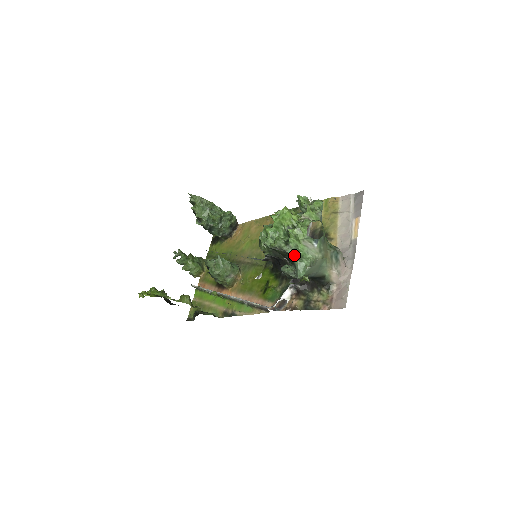
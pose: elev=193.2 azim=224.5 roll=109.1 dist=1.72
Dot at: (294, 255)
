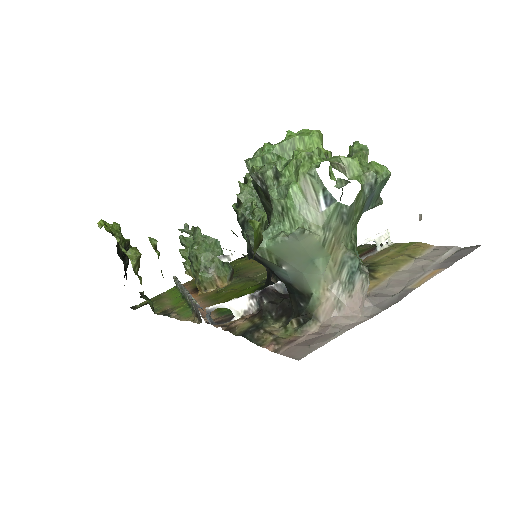
Dot at: (275, 199)
